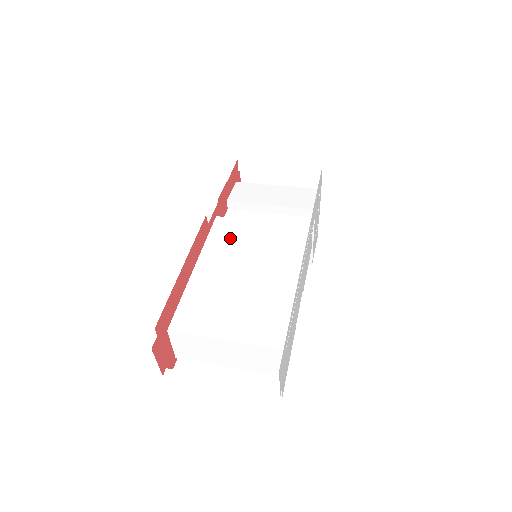
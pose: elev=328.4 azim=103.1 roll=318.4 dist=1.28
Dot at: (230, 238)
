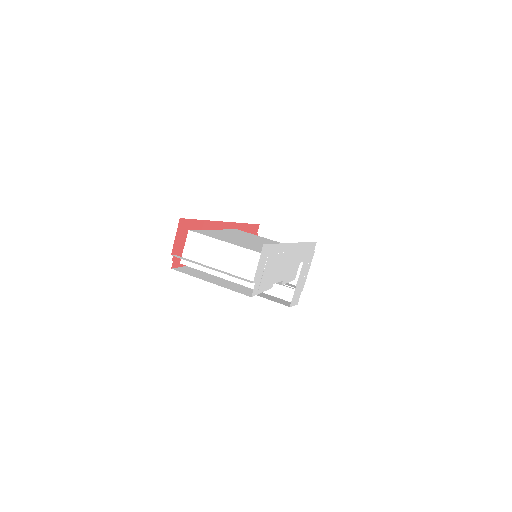
Dot at: (244, 234)
